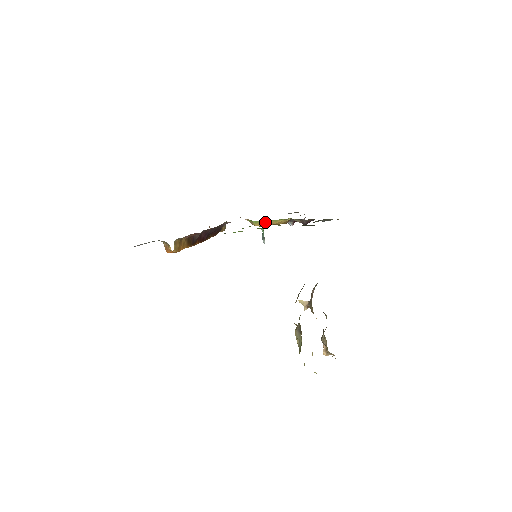
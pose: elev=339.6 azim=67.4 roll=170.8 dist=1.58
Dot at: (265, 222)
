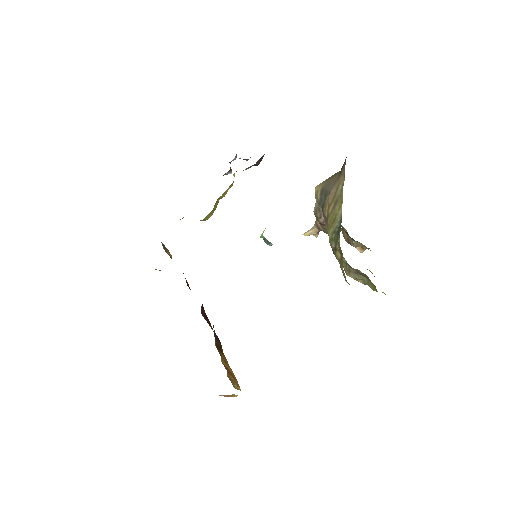
Dot at: (214, 205)
